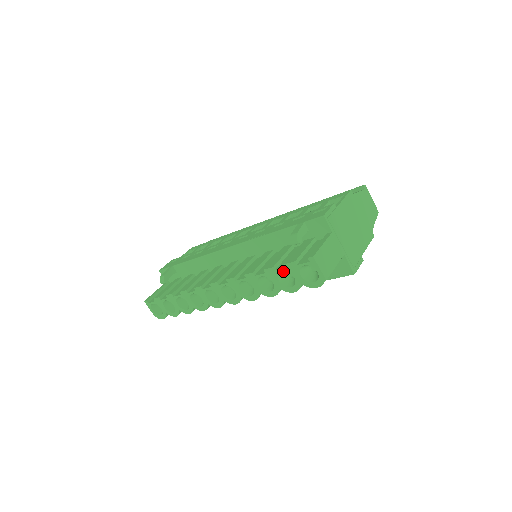
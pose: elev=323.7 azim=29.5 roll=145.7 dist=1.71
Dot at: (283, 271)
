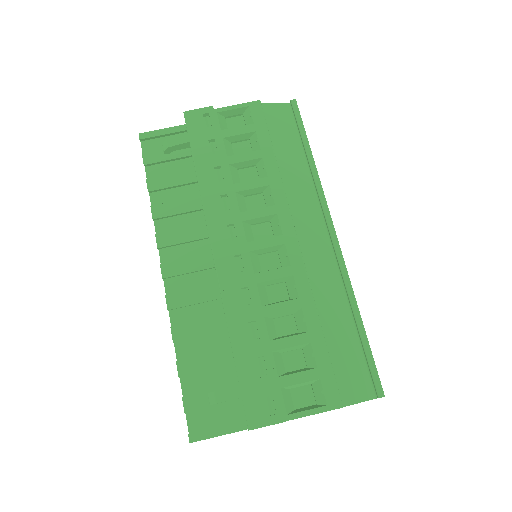
Dot at: (187, 383)
